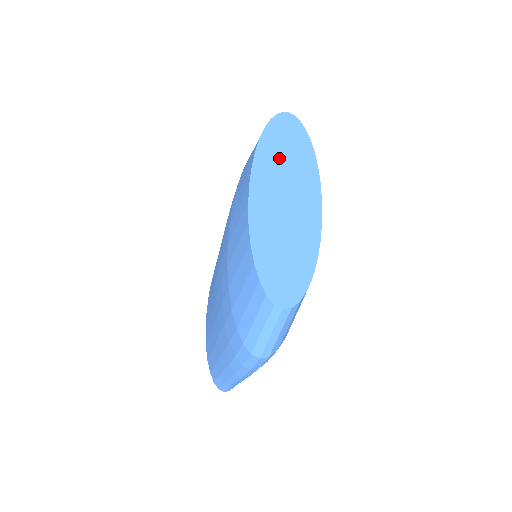
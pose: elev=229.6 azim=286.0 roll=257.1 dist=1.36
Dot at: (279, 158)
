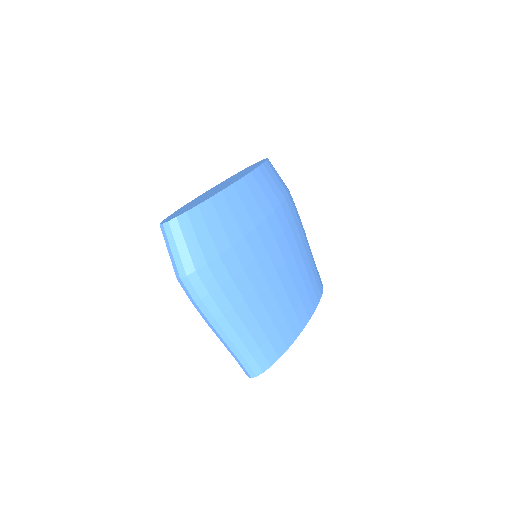
Dot at: (233, 177)
